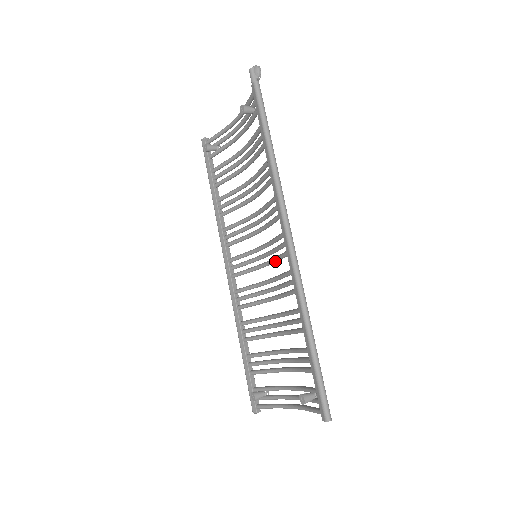
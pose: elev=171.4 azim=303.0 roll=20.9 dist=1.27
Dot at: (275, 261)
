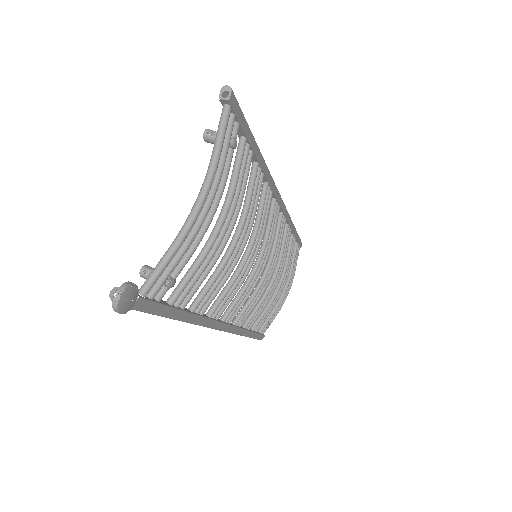
Dot at: occluded
